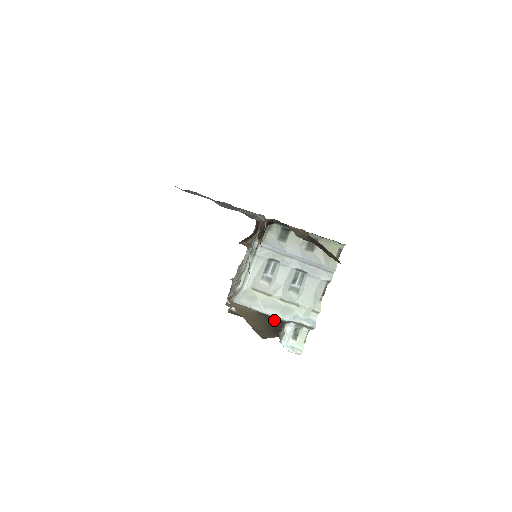
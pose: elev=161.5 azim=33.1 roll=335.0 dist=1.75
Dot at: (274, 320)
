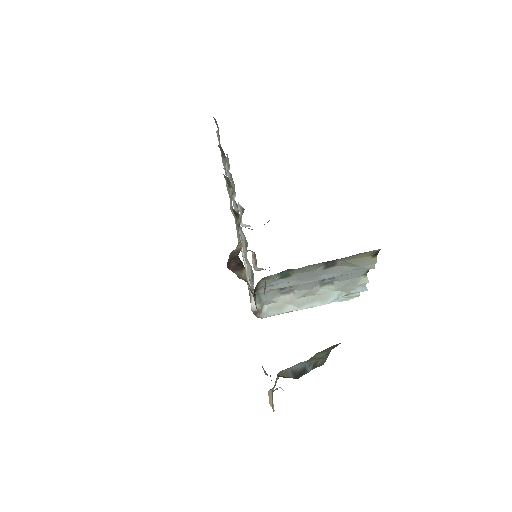
Dot at: occluded
